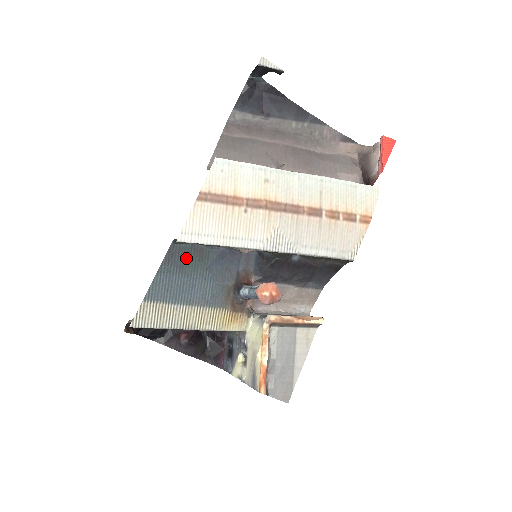
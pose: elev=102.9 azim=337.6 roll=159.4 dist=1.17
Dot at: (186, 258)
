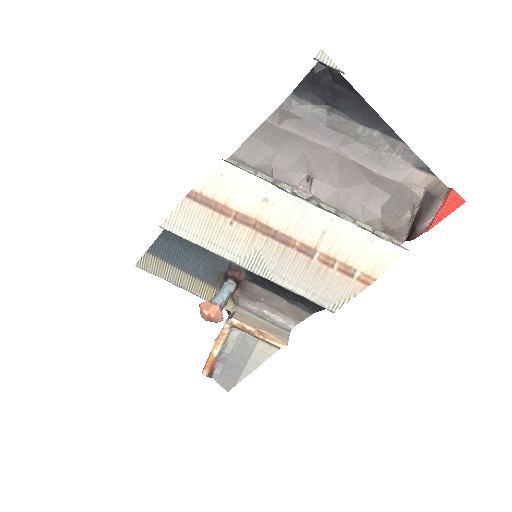
Dot at: occluded
